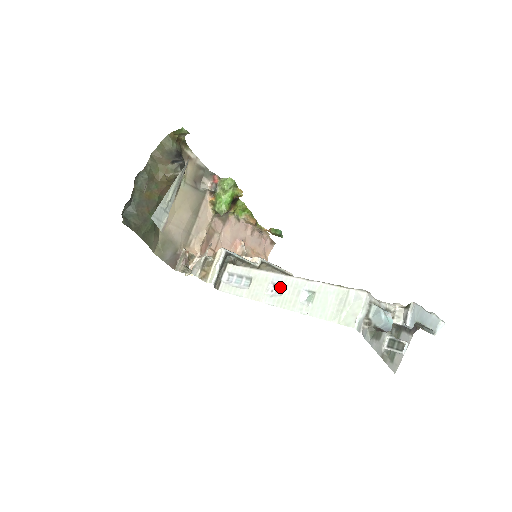
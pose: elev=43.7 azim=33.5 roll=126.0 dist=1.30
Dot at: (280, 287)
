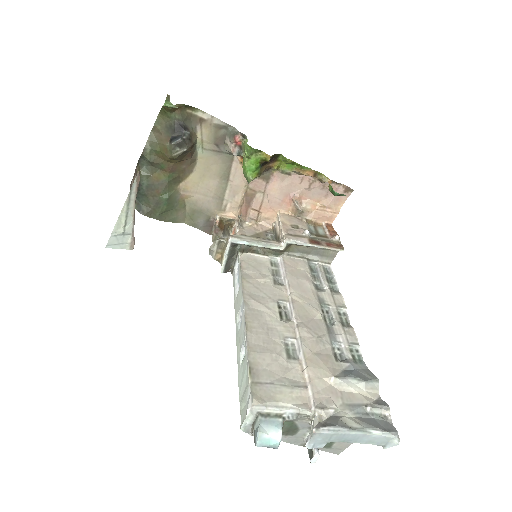
Dot at: occluded
